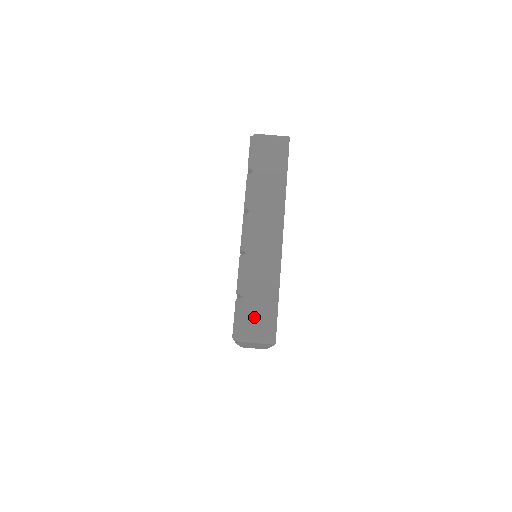
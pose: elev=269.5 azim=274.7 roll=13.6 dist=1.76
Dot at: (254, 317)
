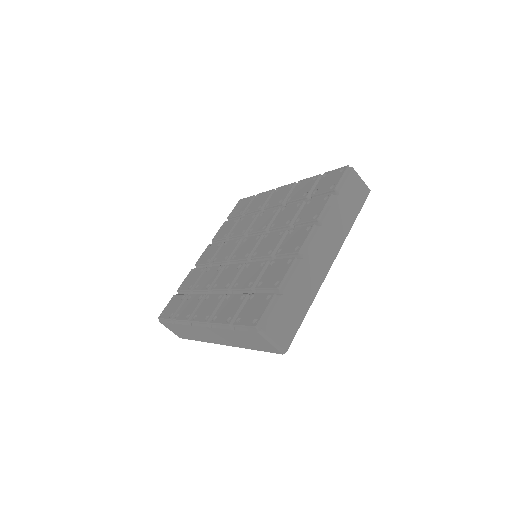
Dot at: (282, 319)
